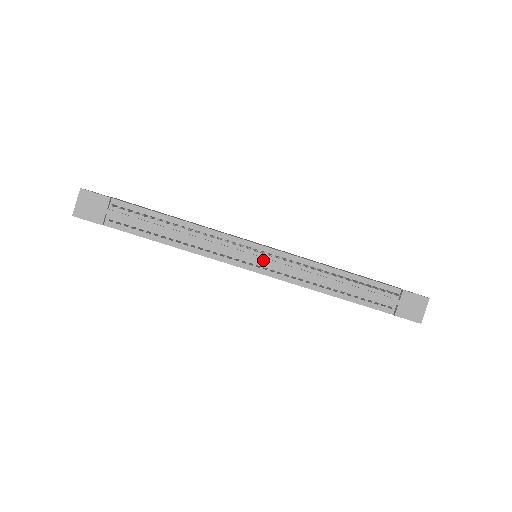
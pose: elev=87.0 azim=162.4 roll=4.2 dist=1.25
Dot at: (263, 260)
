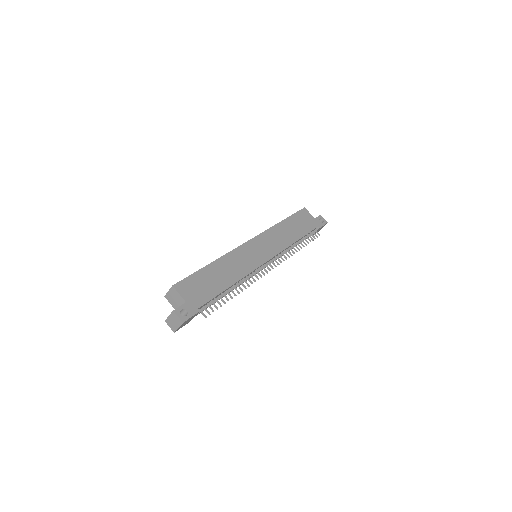
Dot at: occluded
